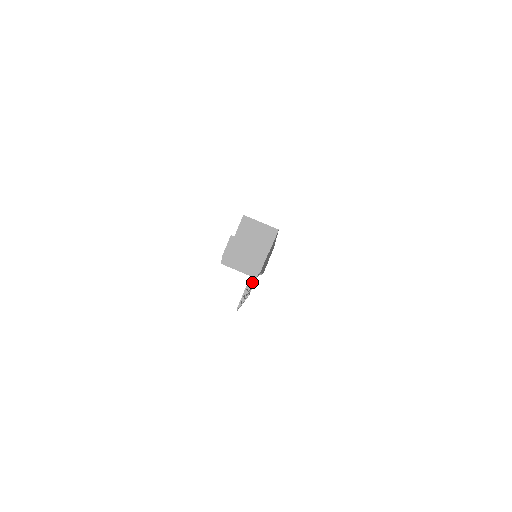
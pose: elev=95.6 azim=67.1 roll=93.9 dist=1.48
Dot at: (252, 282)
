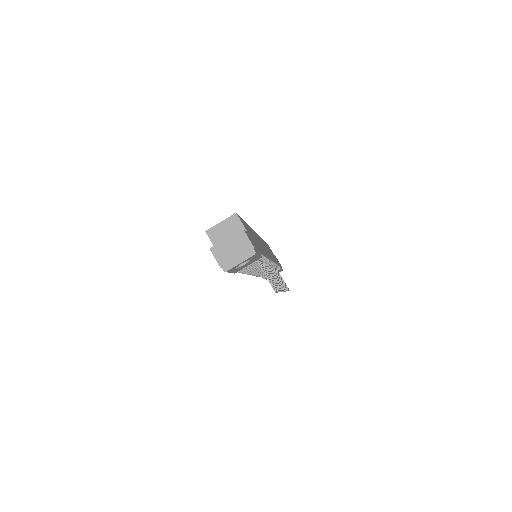
Dot at: (274, 274)
